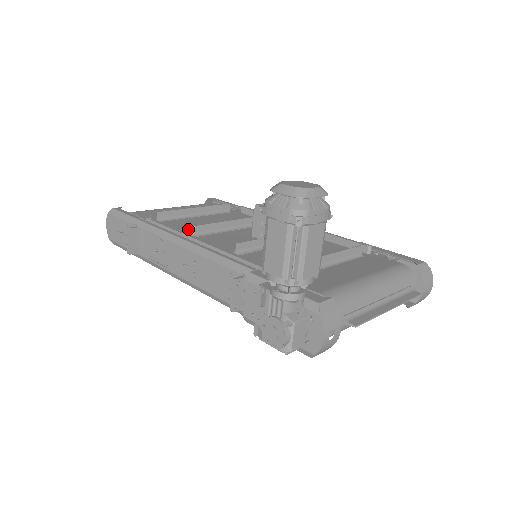
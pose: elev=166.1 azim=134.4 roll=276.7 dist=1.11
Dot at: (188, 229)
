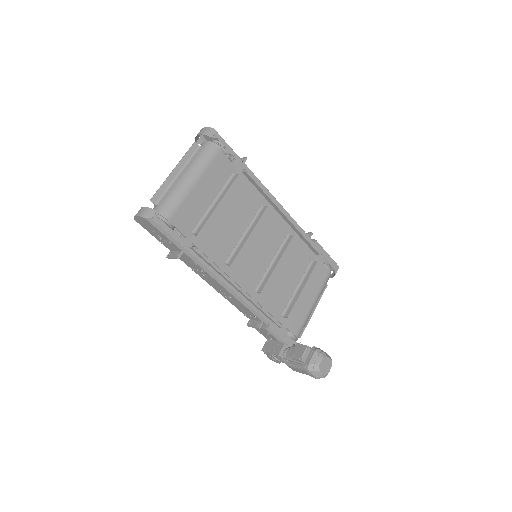
Dot at: (220, 249)
